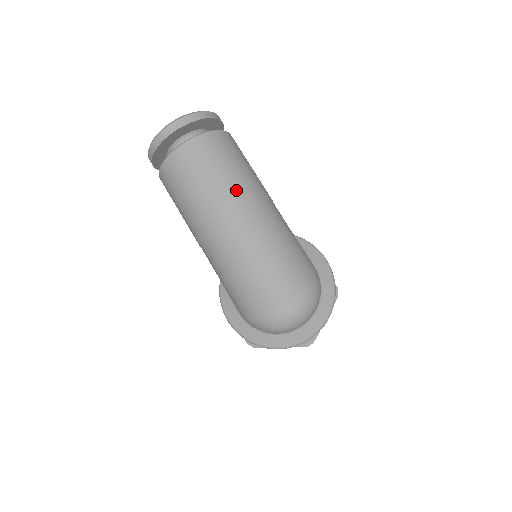
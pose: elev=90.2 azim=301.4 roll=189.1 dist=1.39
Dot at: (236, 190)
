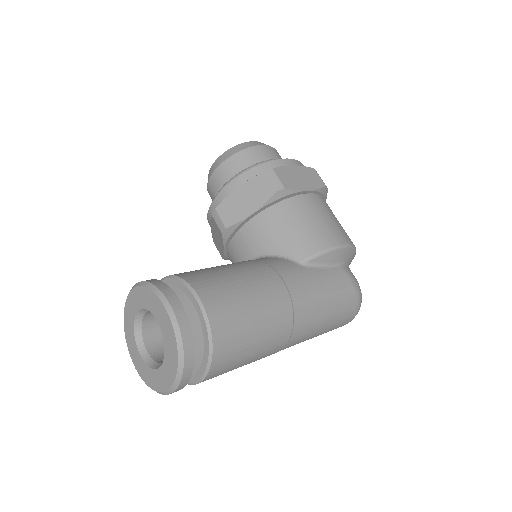
Dot at: (274, 345)
